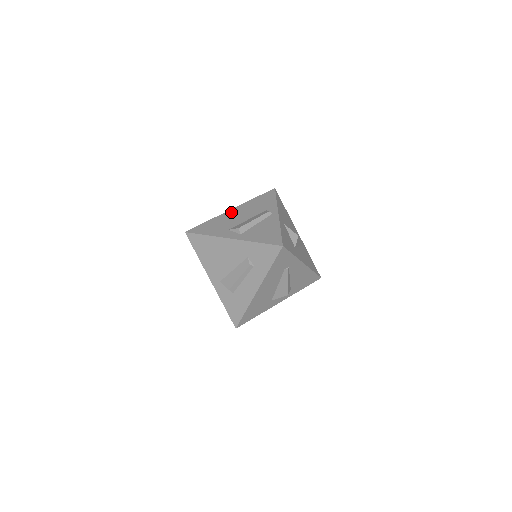
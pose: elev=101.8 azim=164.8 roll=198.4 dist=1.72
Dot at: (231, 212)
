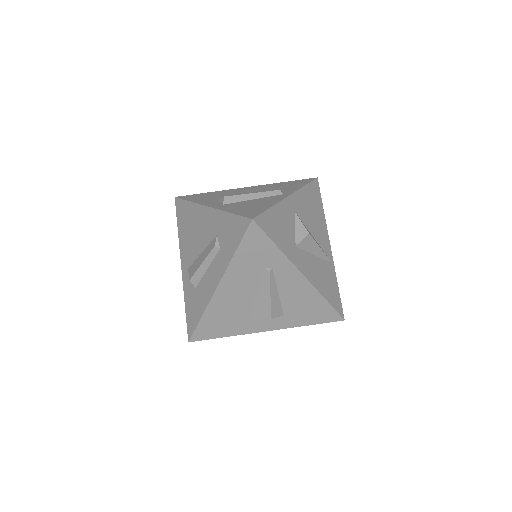
Dot at: (242, 189)
